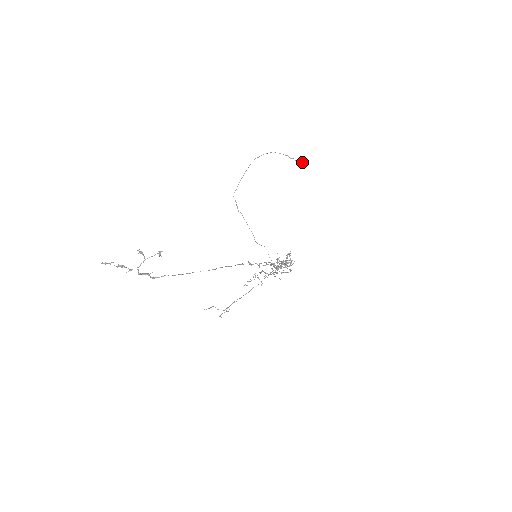
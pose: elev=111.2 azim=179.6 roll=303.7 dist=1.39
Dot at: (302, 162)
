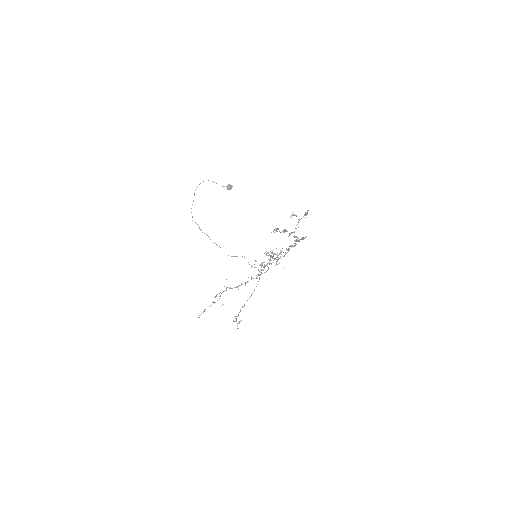
Dot at: (229, 187)
